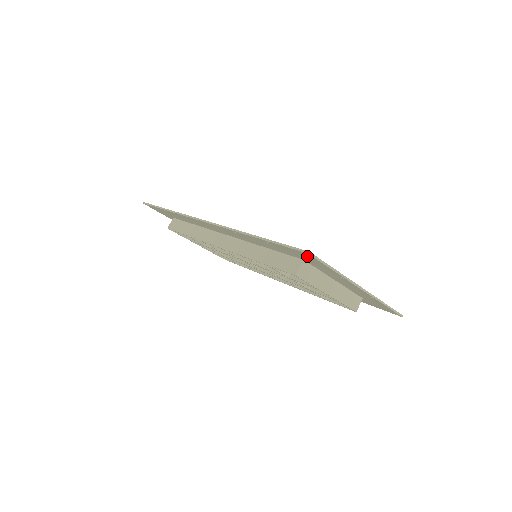
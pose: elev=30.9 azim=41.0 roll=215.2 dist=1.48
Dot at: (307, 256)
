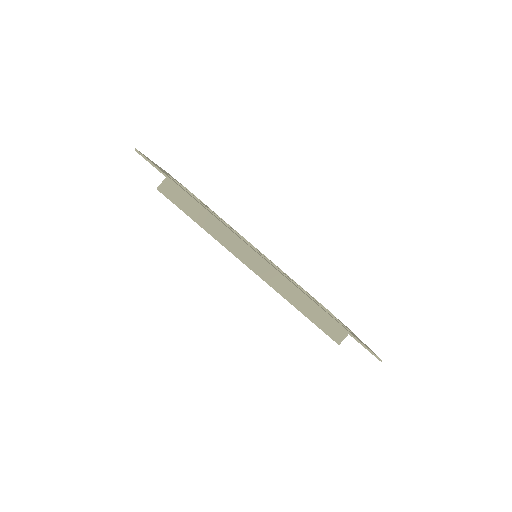
Dot at: occluded
